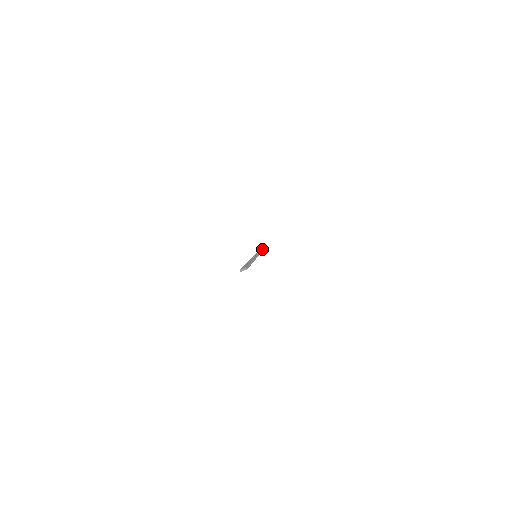
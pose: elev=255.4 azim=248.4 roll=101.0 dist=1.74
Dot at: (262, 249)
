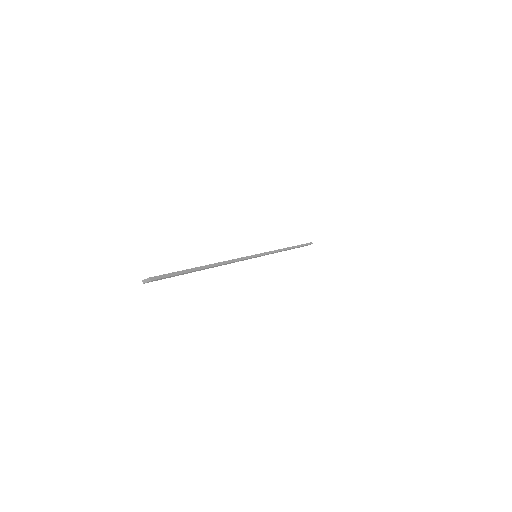
Dot at: occluded
